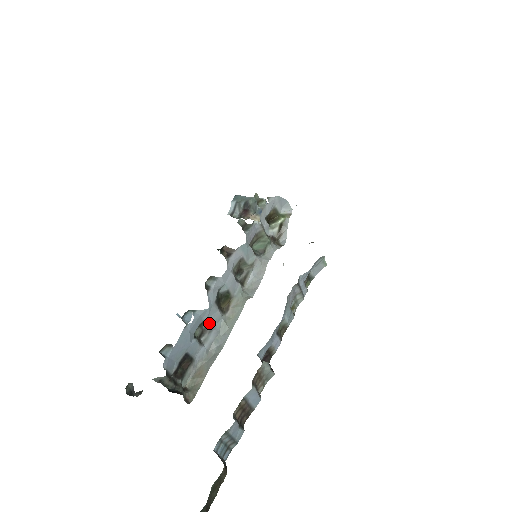
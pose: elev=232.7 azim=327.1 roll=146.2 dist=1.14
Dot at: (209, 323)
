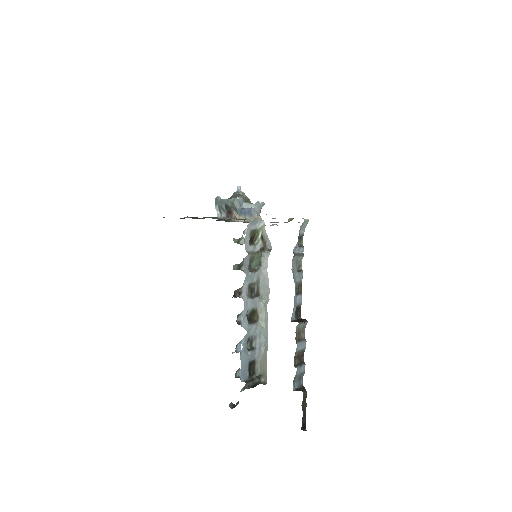
Dot at: (252, 335)
